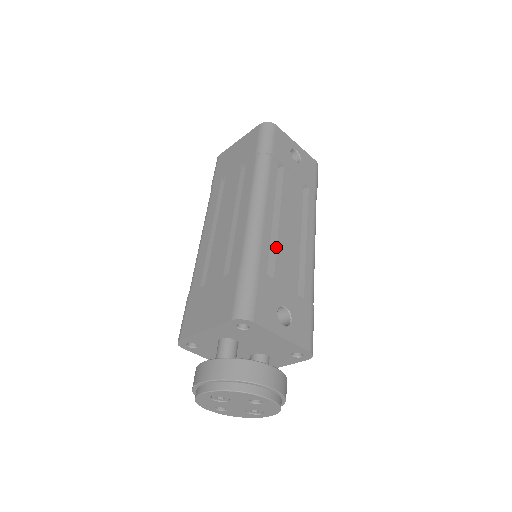
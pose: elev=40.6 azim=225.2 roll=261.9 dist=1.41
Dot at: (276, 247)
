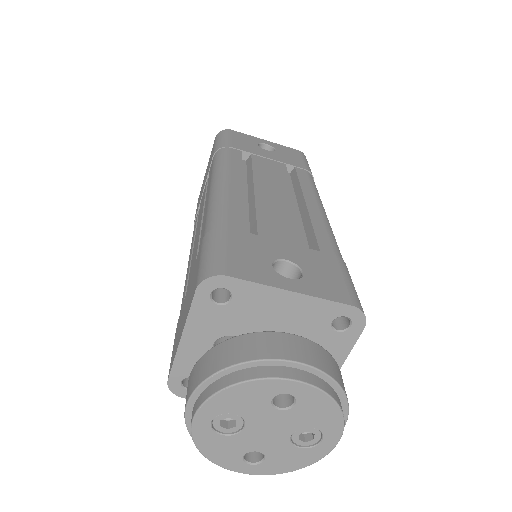
Dot at: (255, 210)
